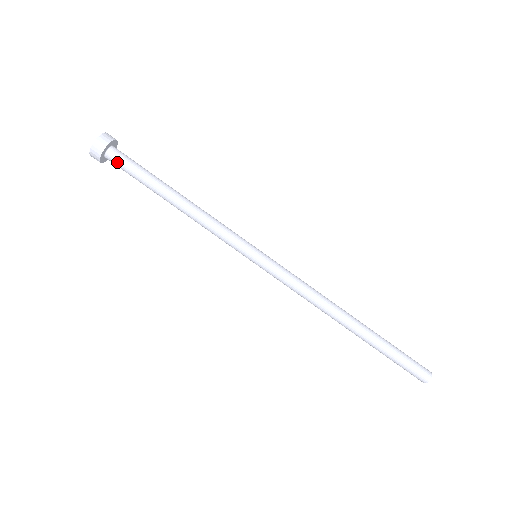
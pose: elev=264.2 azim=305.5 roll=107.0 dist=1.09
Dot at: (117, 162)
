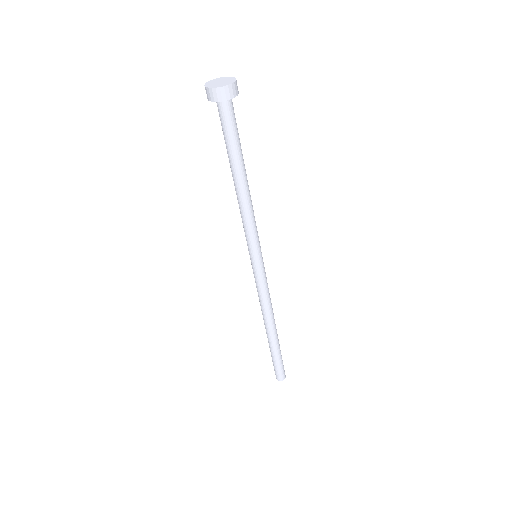
Dot at: (230, 114)
